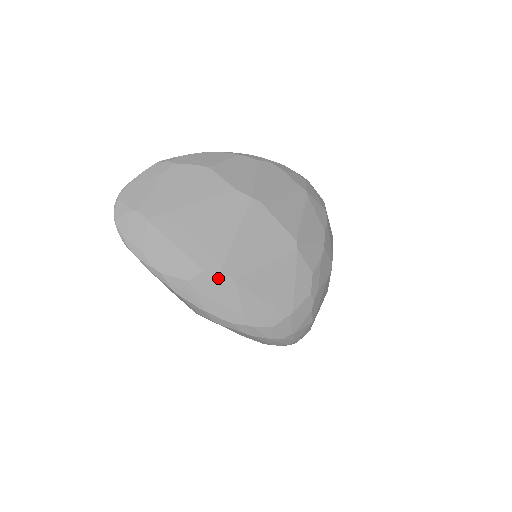
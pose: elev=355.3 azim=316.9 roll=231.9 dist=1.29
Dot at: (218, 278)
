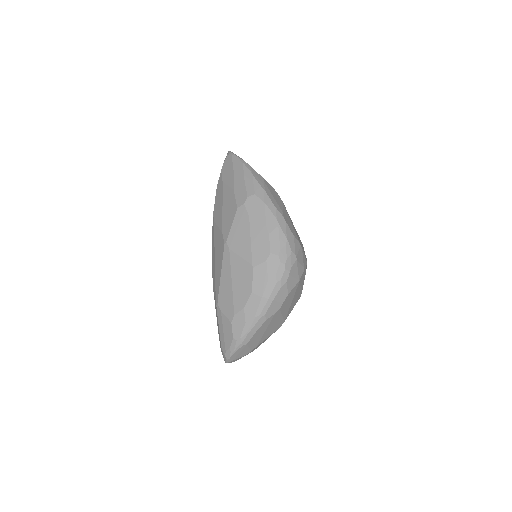
Dot at: (276, 193)
